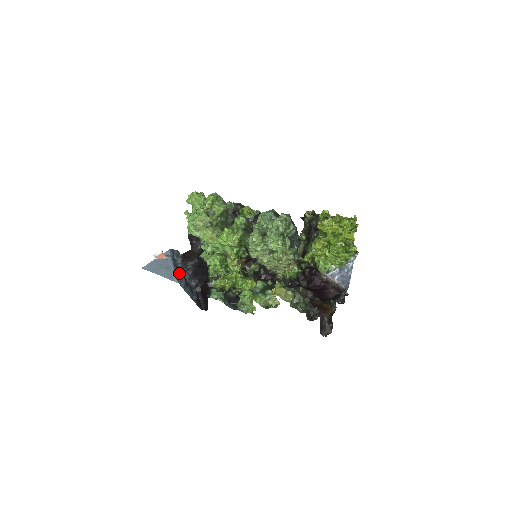
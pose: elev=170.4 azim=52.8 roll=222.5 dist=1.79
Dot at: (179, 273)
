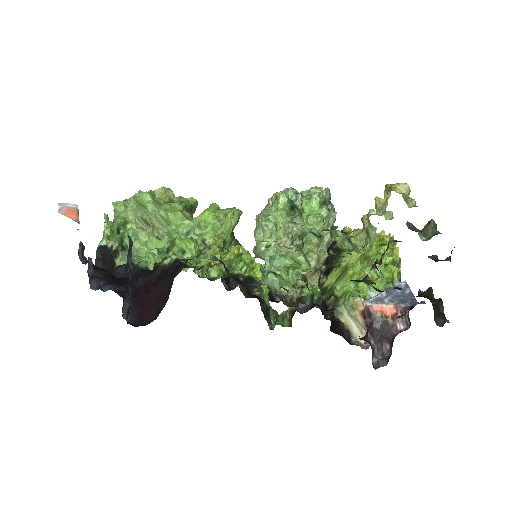
Dot at: (98, 253)
